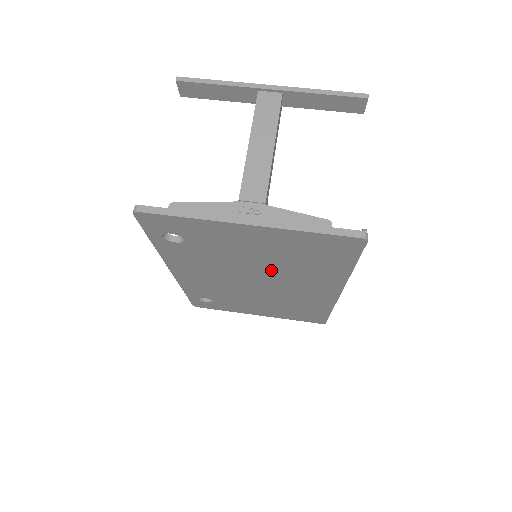
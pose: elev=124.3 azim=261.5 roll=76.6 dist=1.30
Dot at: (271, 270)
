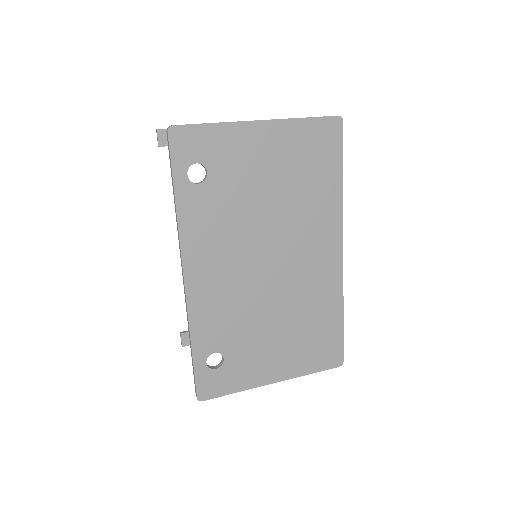
Dot at: (281, 217)
